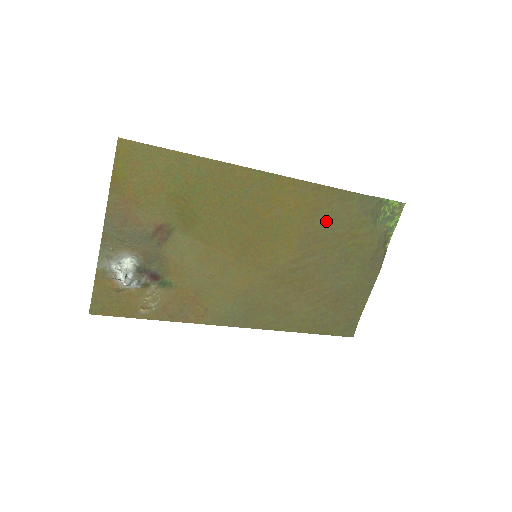
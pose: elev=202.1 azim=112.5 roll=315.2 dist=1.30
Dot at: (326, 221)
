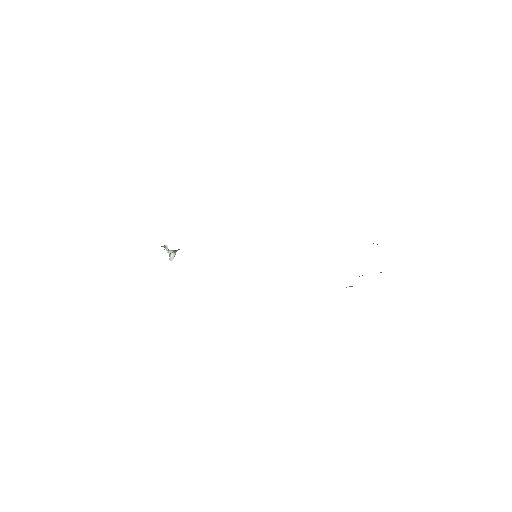
Dot at: occluded
